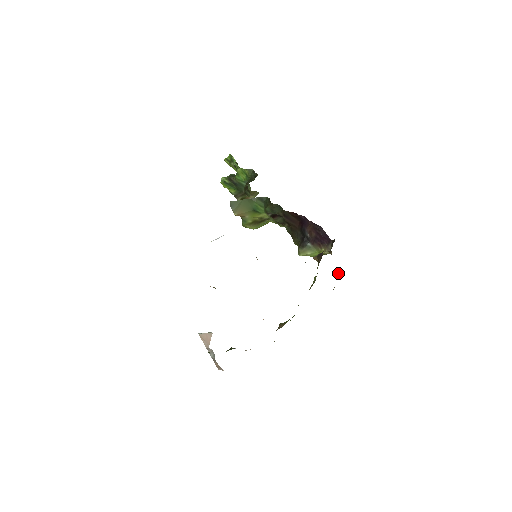
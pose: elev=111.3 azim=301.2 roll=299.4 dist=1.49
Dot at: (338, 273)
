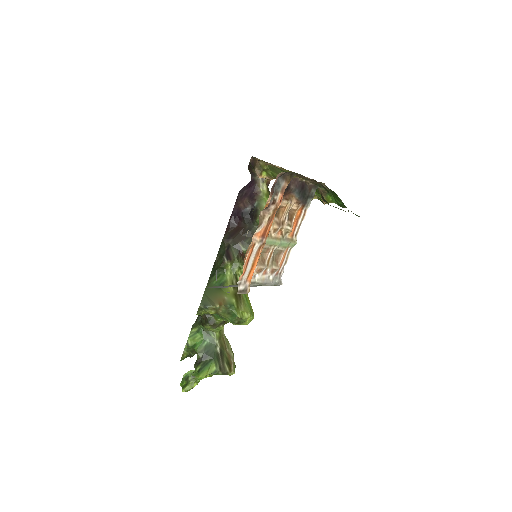
Dot at: occluded
